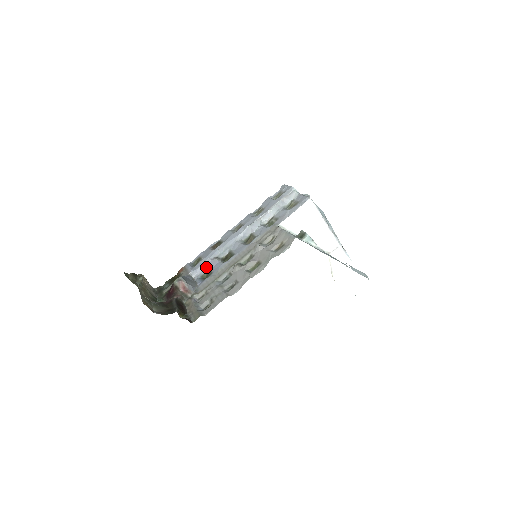
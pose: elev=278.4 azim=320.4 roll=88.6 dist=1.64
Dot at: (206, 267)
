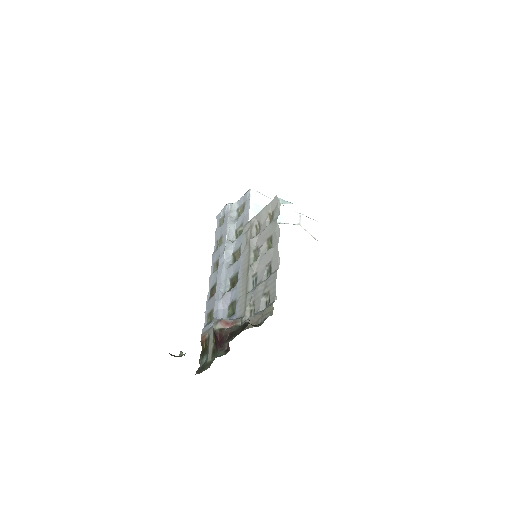
Dot at: (224, 308)
